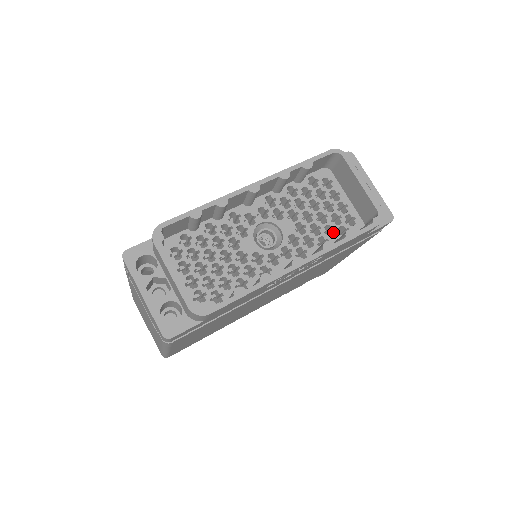
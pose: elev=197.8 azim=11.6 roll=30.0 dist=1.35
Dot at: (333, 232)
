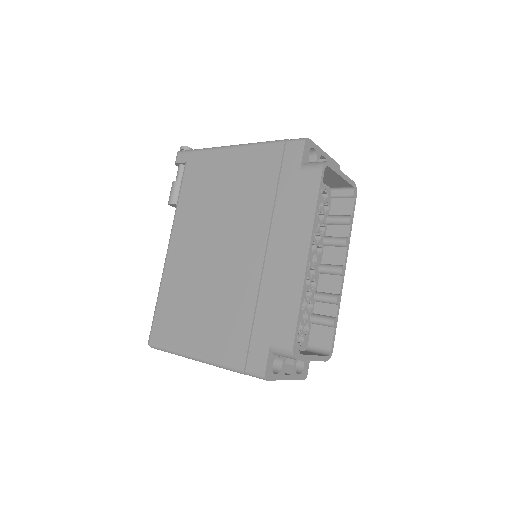
Dot at: (322, 214)
